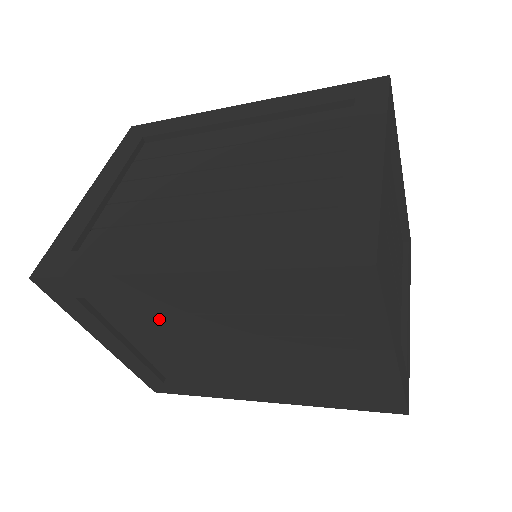
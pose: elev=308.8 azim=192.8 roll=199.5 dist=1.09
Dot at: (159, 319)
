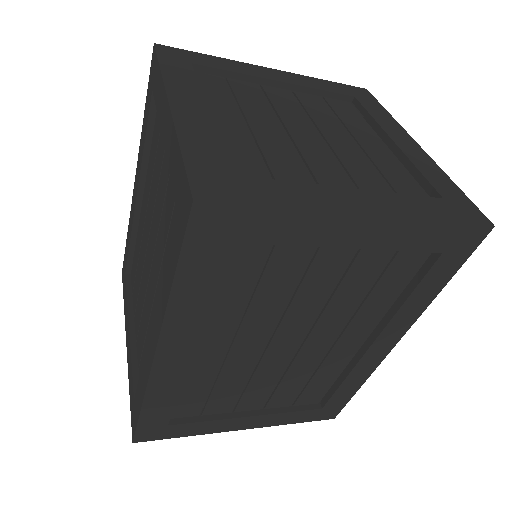
Dot at: (139, 263)
